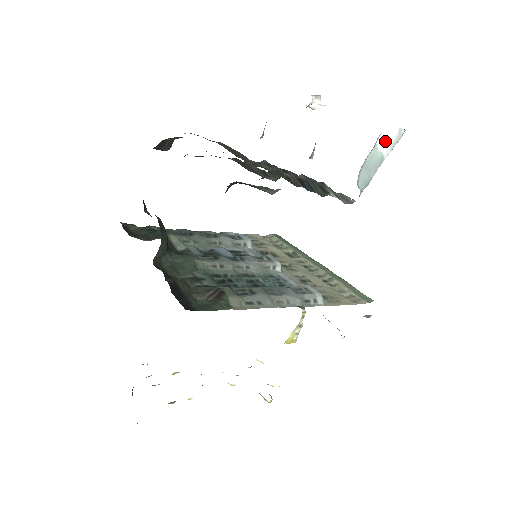
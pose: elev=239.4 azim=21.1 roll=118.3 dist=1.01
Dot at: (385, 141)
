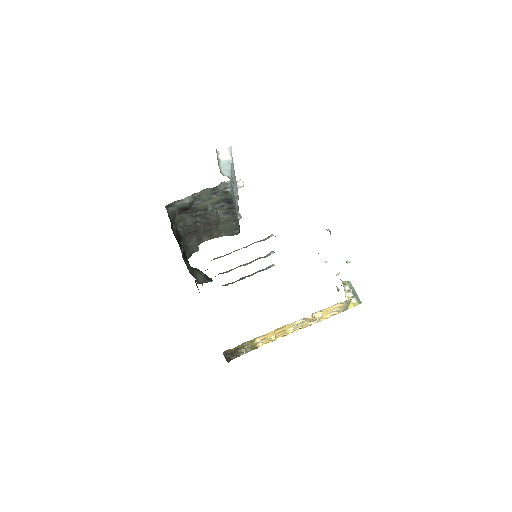
Dot at: (224, 156)
